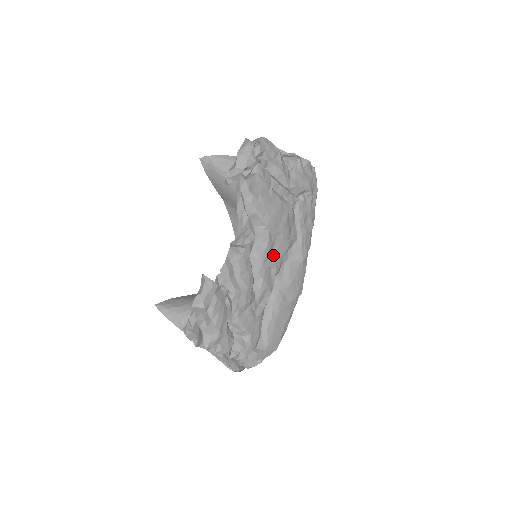
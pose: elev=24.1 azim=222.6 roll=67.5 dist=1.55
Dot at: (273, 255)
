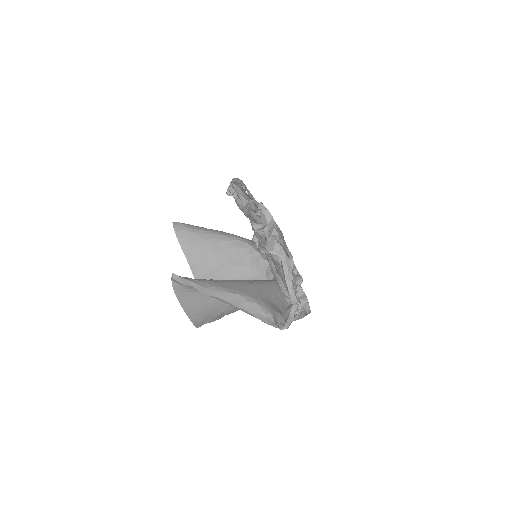
Dot at: occluded
